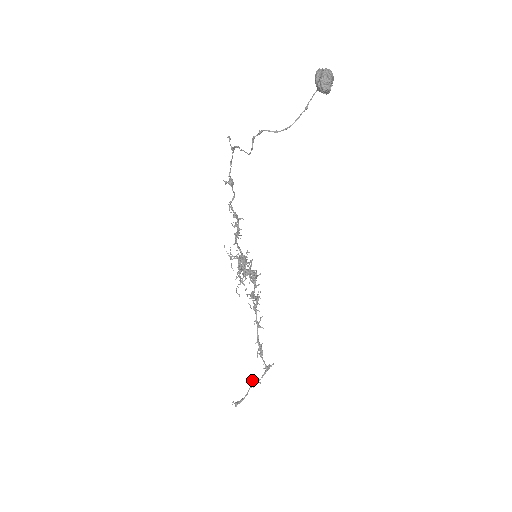
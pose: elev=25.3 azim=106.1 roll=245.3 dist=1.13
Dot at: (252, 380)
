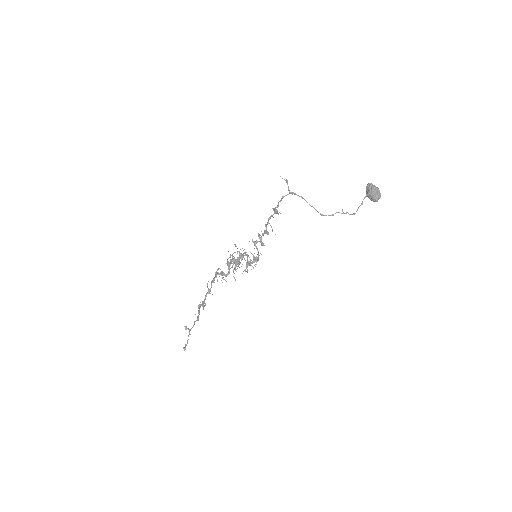
Dot at: (189, 329)
